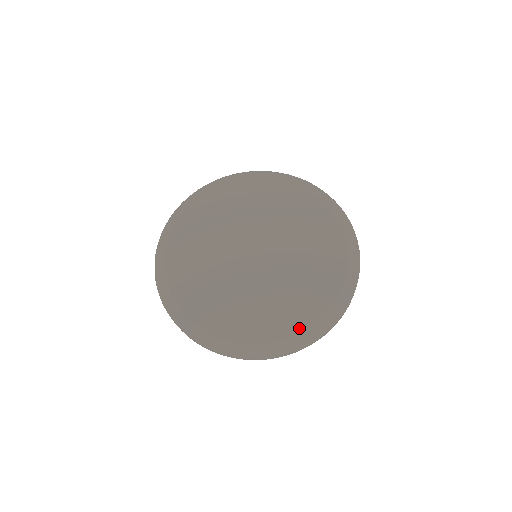
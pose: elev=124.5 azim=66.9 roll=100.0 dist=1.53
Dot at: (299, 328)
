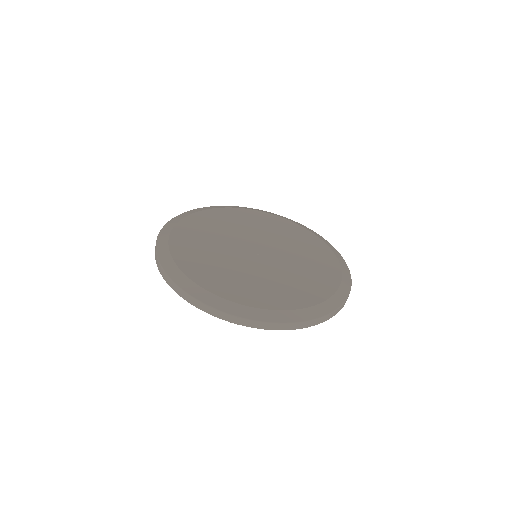
Dot at: (219, 293)
